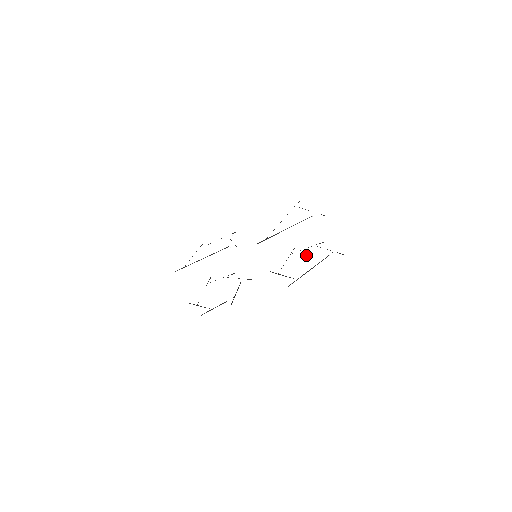
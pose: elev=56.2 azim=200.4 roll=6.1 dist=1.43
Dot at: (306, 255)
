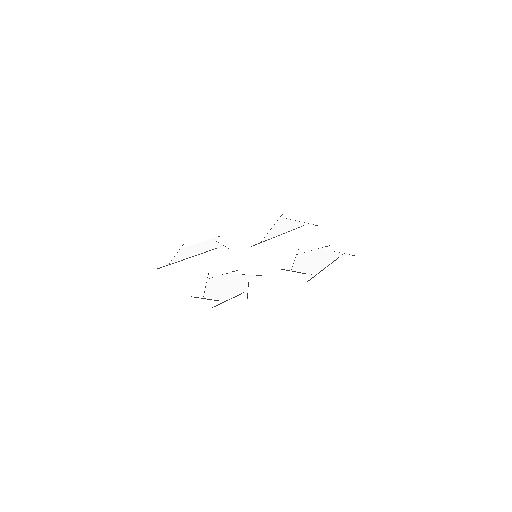
Dot at: (315, 256)
